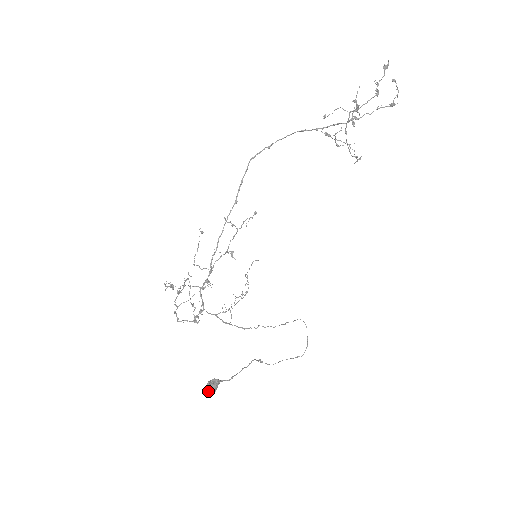
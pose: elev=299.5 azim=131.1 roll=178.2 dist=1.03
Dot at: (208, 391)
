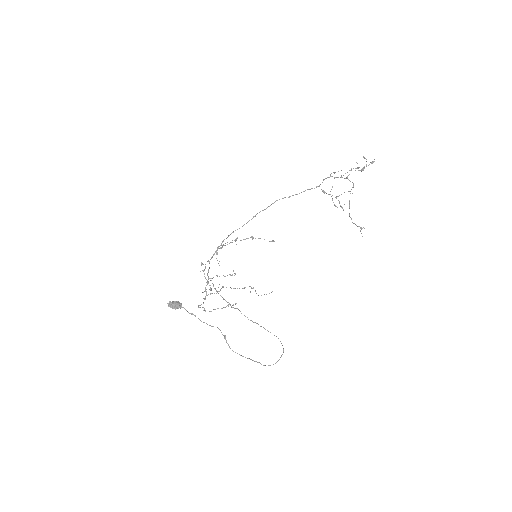
Dot at: (170, 302)
